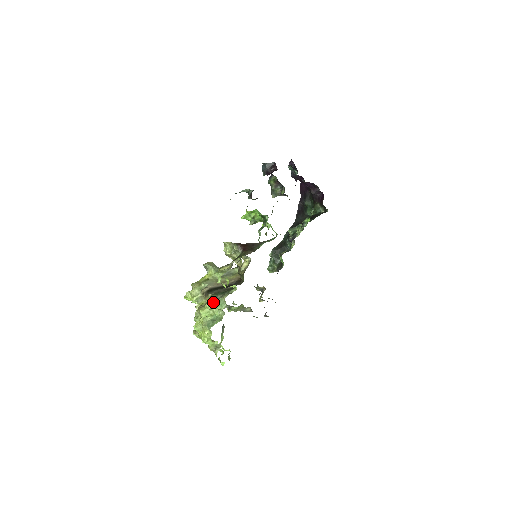
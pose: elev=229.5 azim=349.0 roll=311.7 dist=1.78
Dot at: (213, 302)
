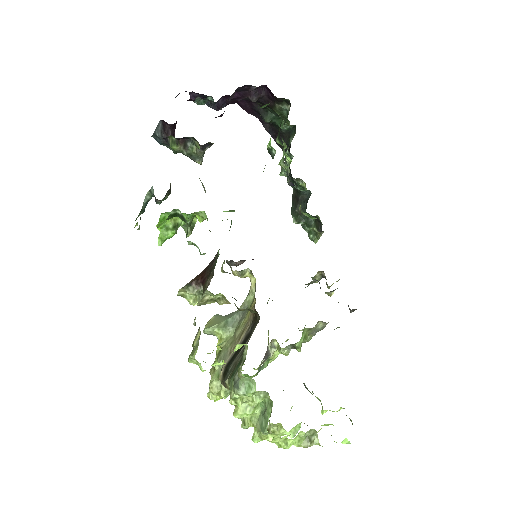
Dot at: (235, 393)
